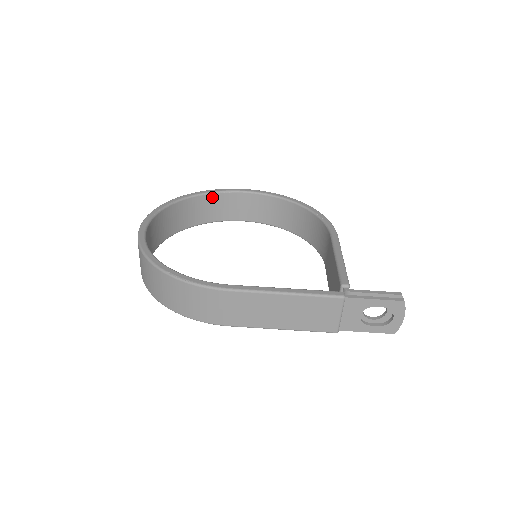
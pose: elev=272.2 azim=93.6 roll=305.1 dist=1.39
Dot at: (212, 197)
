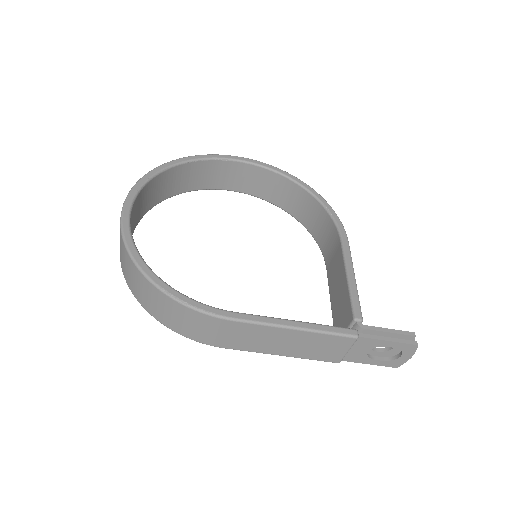
Dot at: (205, 164)
